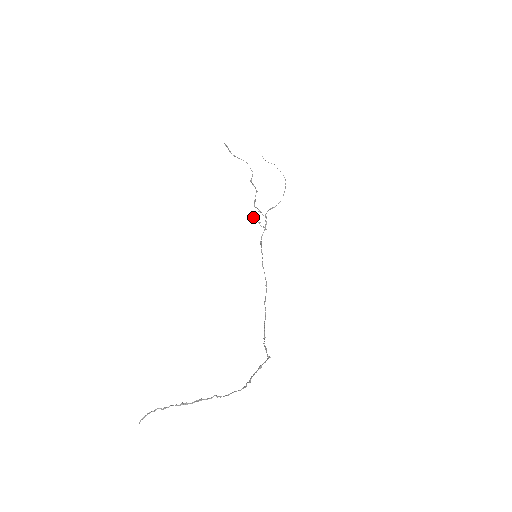
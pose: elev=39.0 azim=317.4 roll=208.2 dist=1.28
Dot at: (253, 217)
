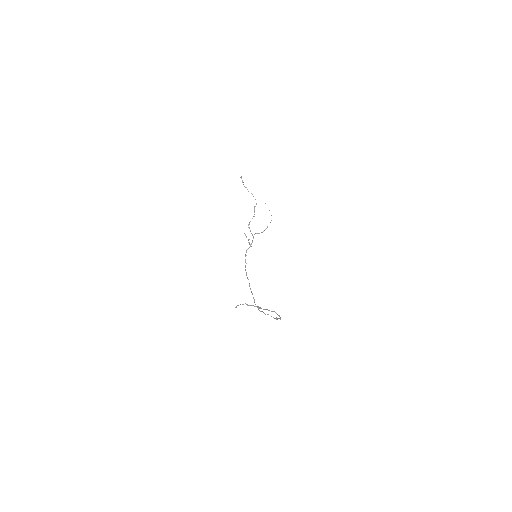
Dot at: (245, 234)
